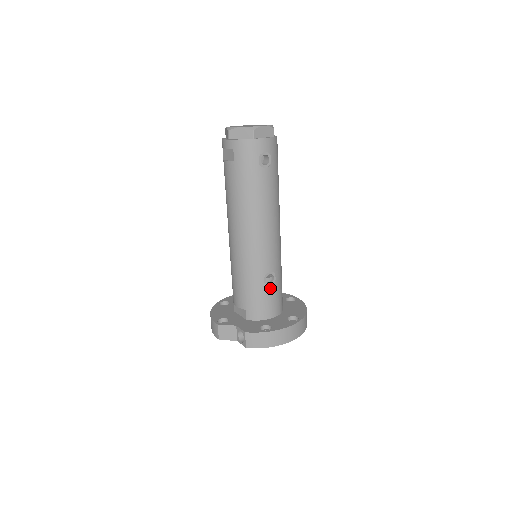
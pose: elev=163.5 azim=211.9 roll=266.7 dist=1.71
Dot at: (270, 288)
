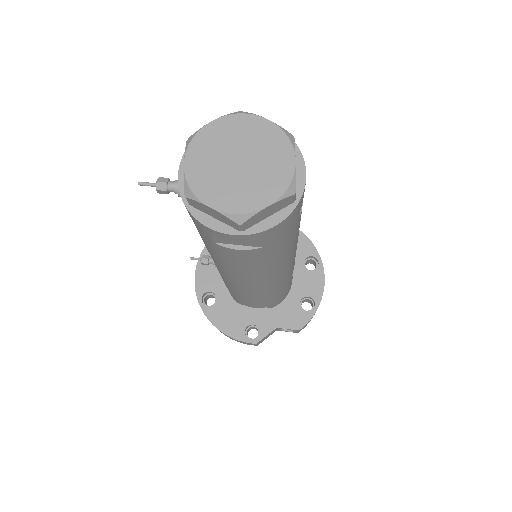
Dot at: occluded
